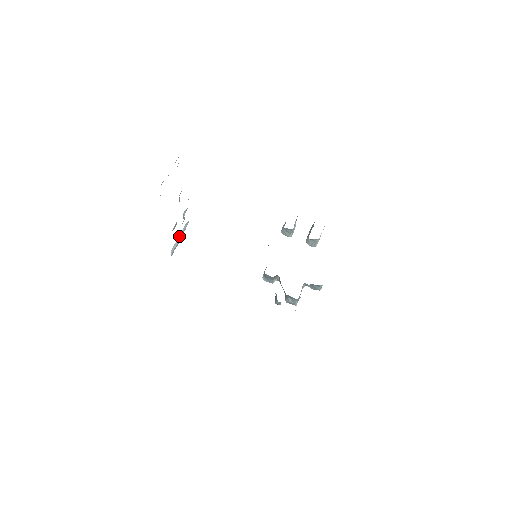
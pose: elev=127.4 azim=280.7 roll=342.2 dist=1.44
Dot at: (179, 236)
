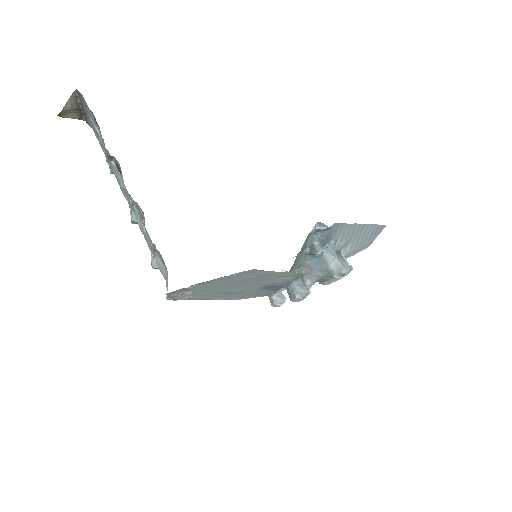
Dot at: occluded
